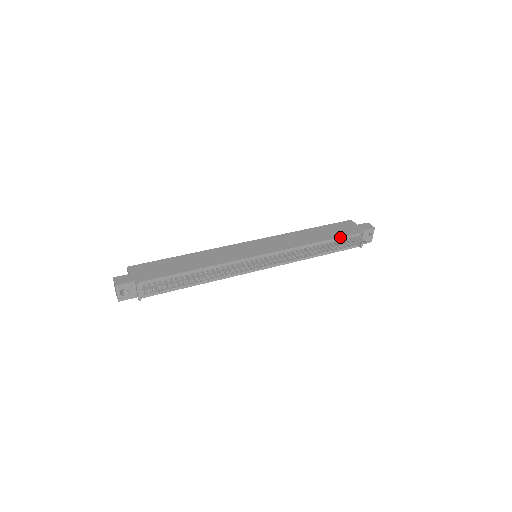
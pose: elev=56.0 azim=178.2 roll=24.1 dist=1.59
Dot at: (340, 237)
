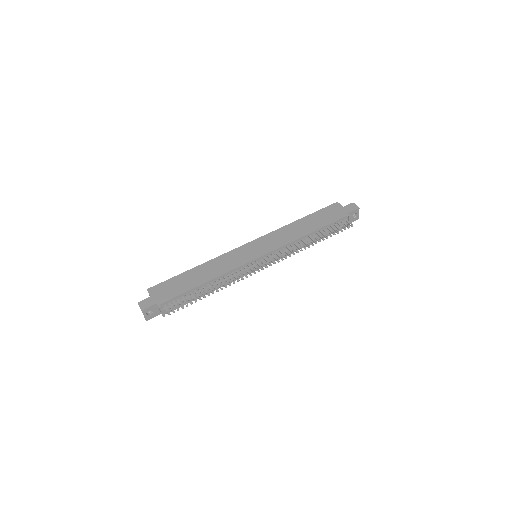
Dot at: (328, 224)
